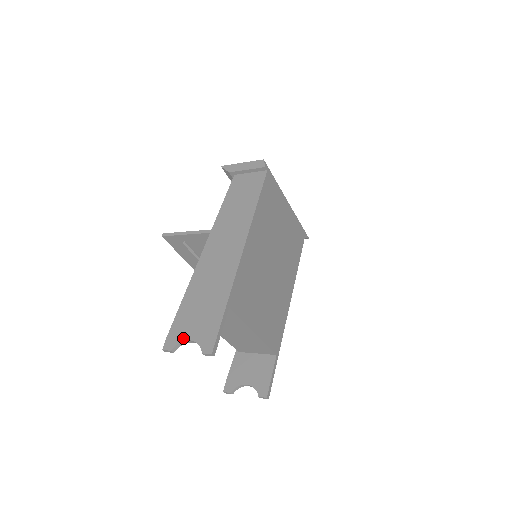
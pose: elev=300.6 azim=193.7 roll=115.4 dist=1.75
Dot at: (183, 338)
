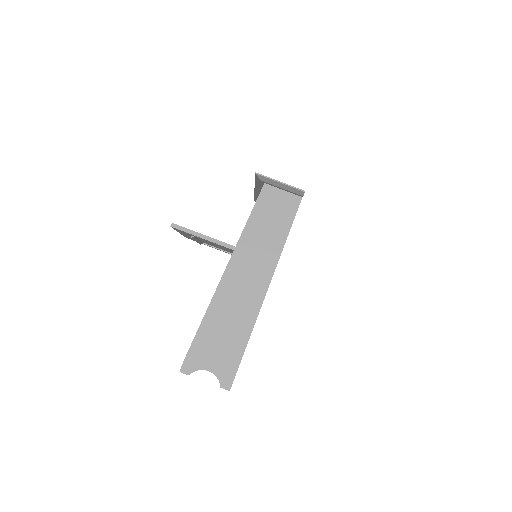
Dot at: (202, 367)
